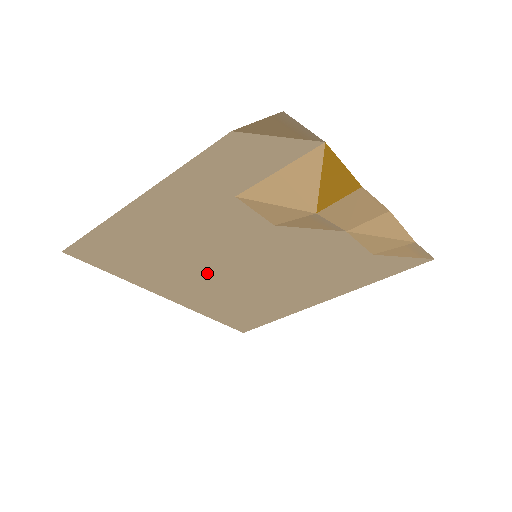
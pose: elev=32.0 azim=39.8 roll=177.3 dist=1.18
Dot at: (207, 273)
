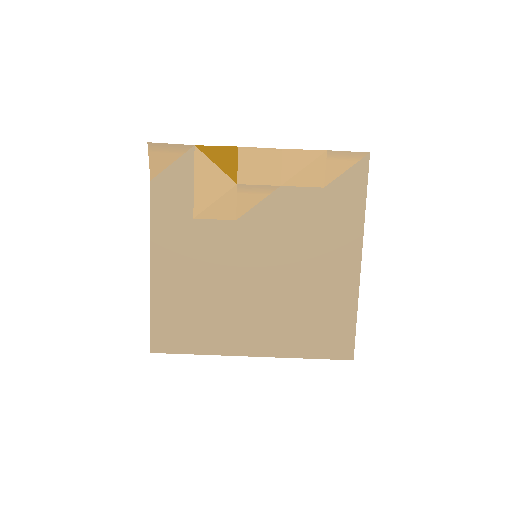
Dot at: (247, 302)
